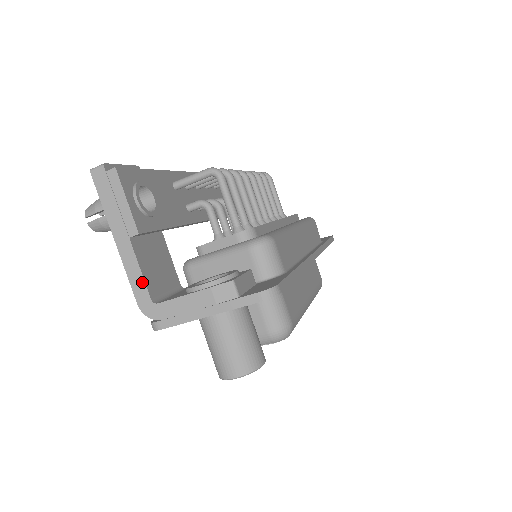
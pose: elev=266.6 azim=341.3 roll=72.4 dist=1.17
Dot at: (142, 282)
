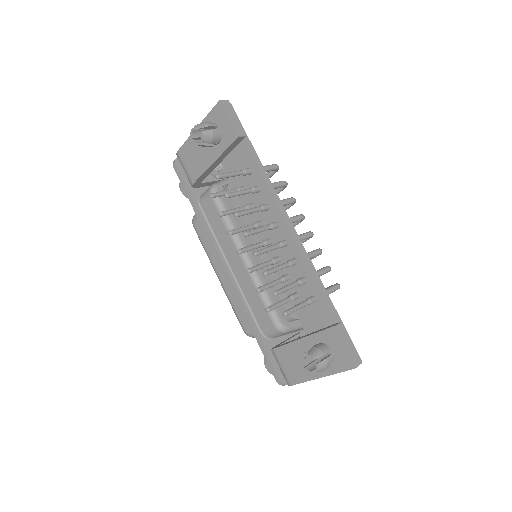
Dot at: occluded
